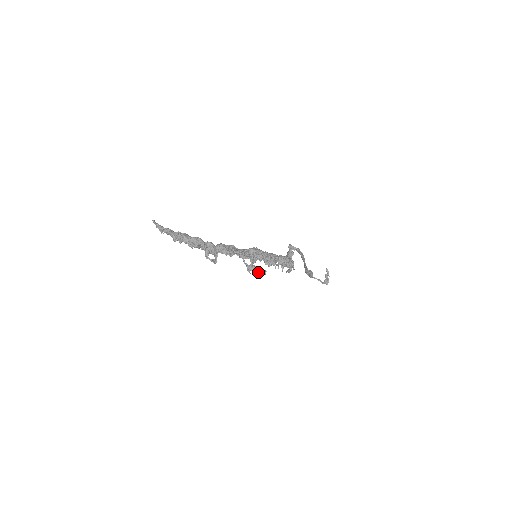
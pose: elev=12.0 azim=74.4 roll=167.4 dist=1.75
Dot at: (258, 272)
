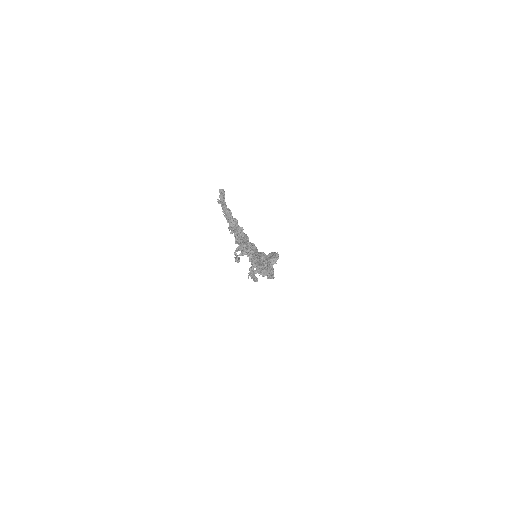
Dot at: (253, 279)
